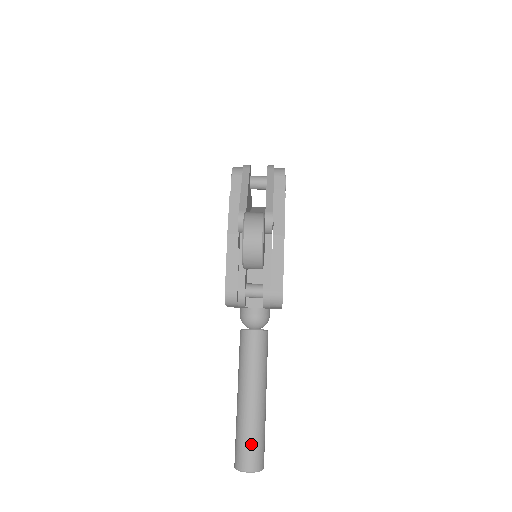
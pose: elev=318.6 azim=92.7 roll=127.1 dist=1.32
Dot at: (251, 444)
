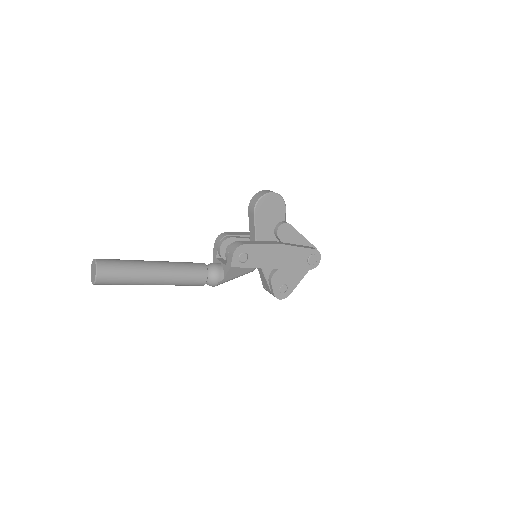
Dot at: (119, 261)
